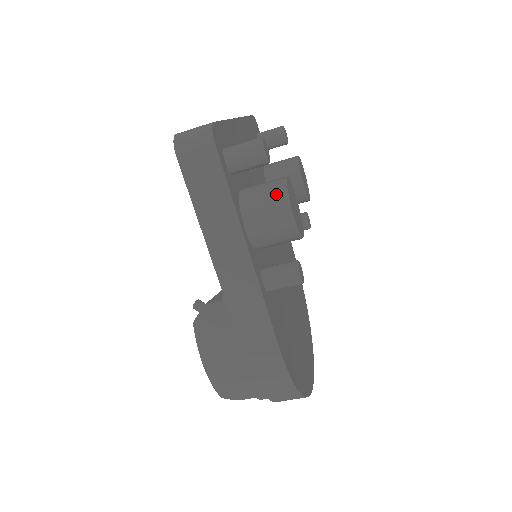
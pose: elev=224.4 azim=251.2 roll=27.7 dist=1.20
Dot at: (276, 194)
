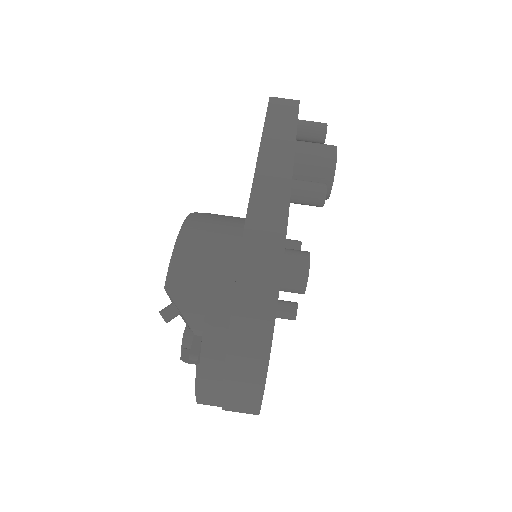
Dot at: occluded
